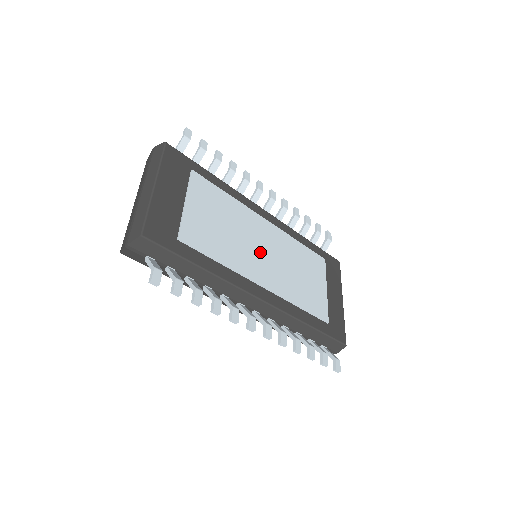
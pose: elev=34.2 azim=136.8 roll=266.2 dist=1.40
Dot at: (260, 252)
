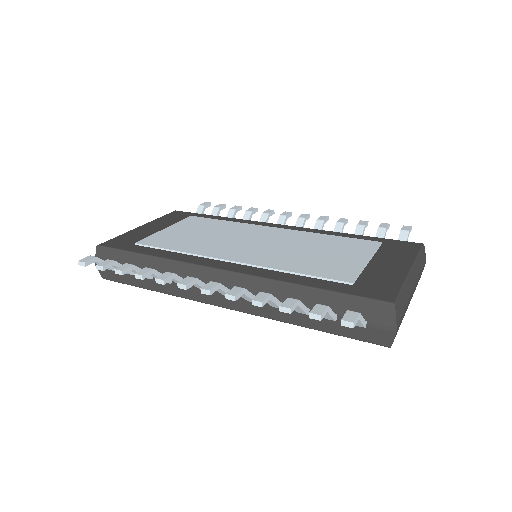
Dot at: (247, 244)
